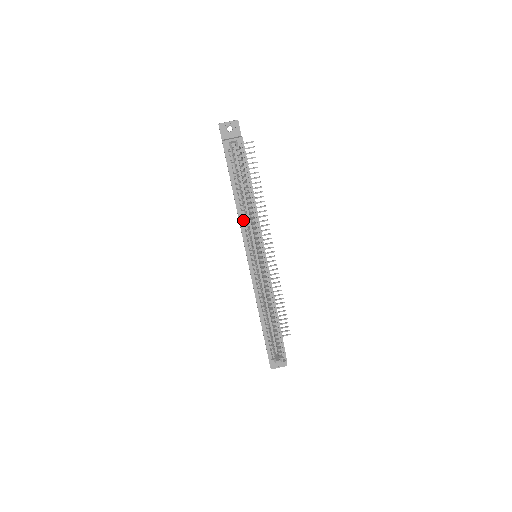
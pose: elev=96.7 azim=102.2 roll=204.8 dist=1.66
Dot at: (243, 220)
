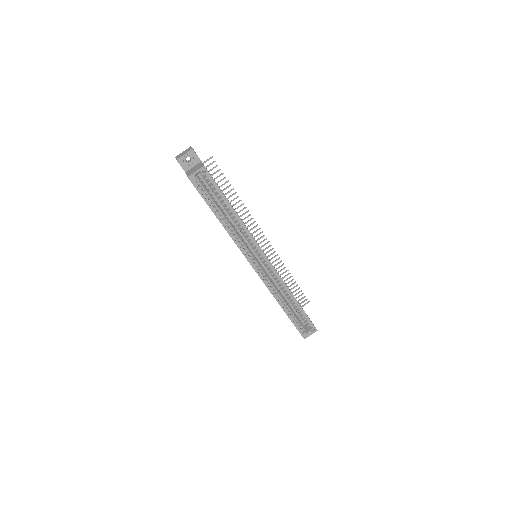
Dot at: (233, 234)
